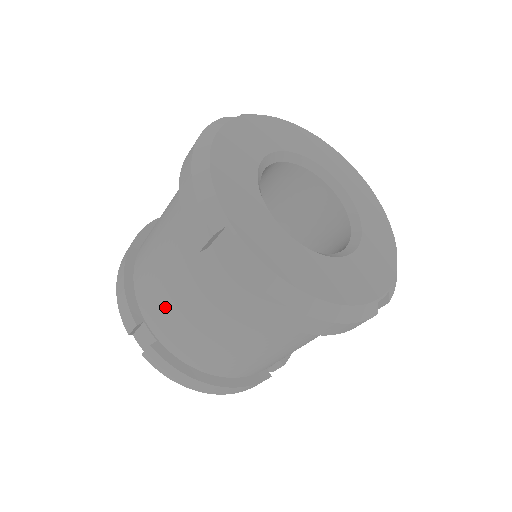
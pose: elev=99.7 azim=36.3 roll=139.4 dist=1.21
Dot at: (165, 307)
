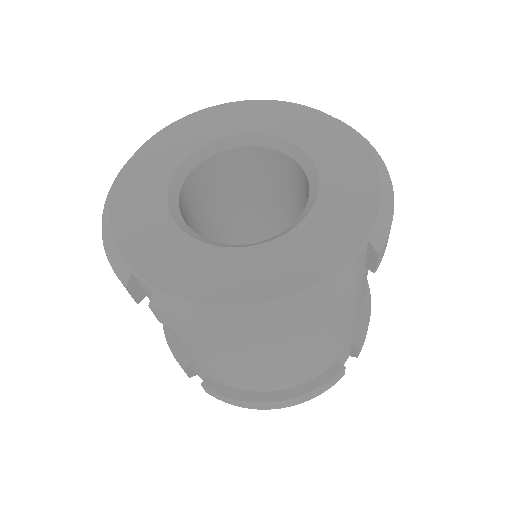
Dot at: (184, 349)
